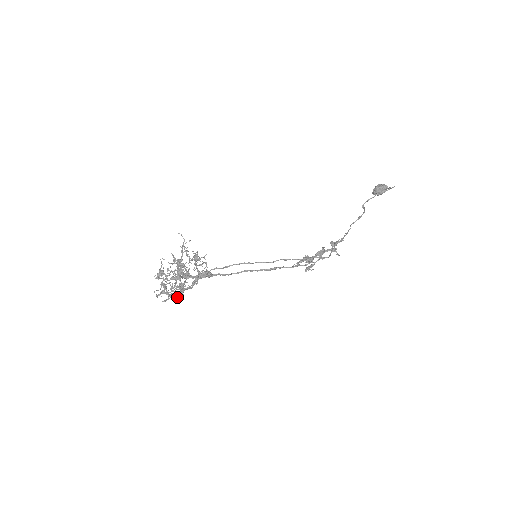
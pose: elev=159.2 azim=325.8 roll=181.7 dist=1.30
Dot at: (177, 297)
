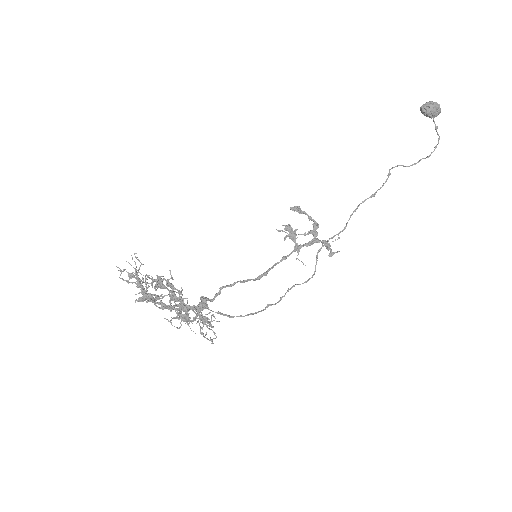
Dot at: occluded
